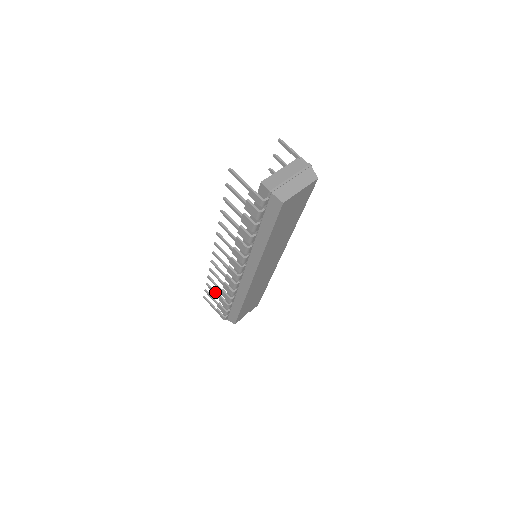
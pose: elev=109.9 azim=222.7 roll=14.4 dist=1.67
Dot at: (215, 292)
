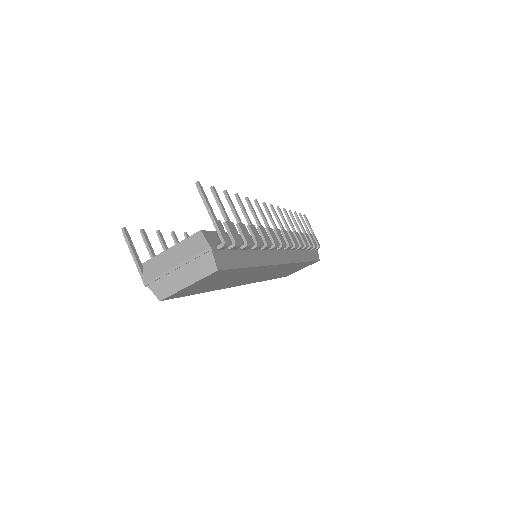
Dot at: occluded
